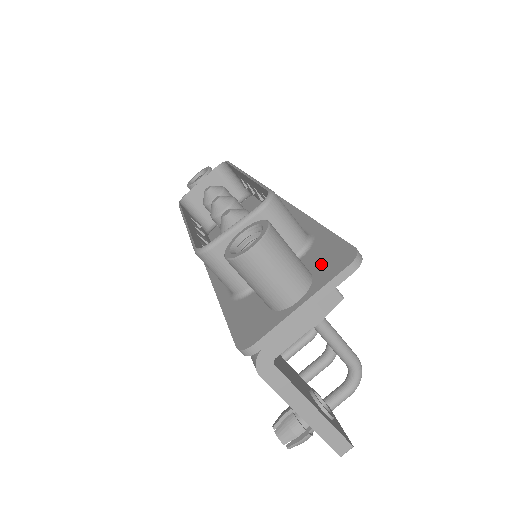
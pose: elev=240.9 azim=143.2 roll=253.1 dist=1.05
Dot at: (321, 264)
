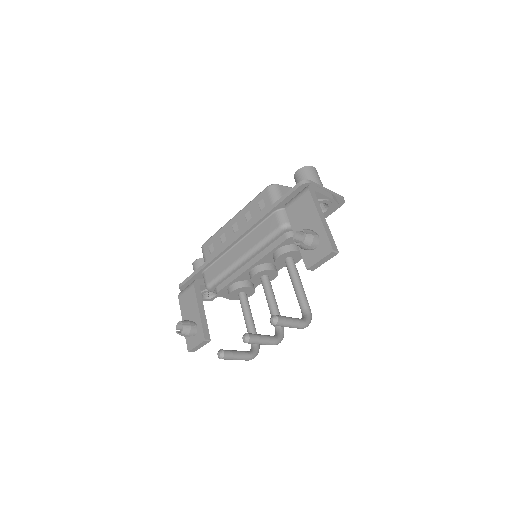
Dot at: occluded
